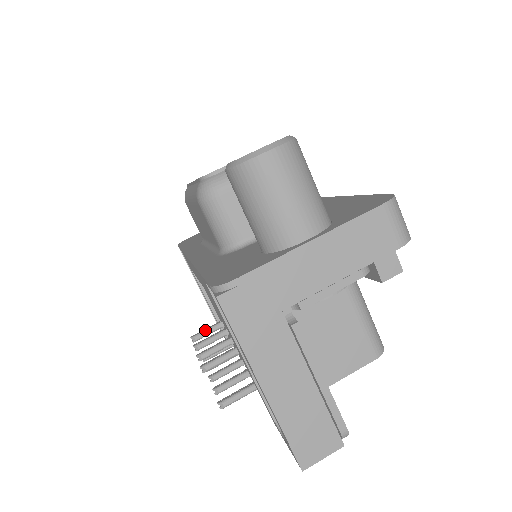
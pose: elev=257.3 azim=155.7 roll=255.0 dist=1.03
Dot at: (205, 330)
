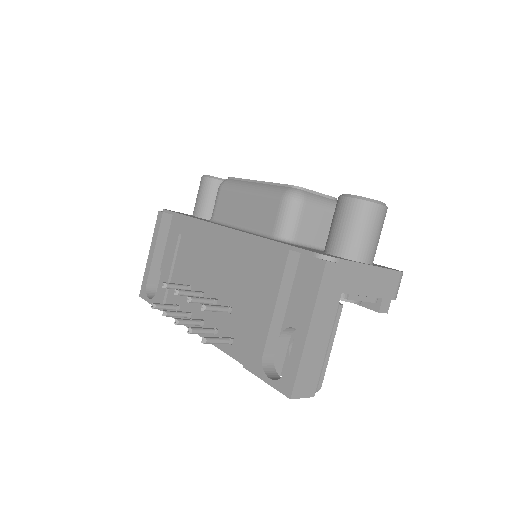
Dot at: (177, 284)
